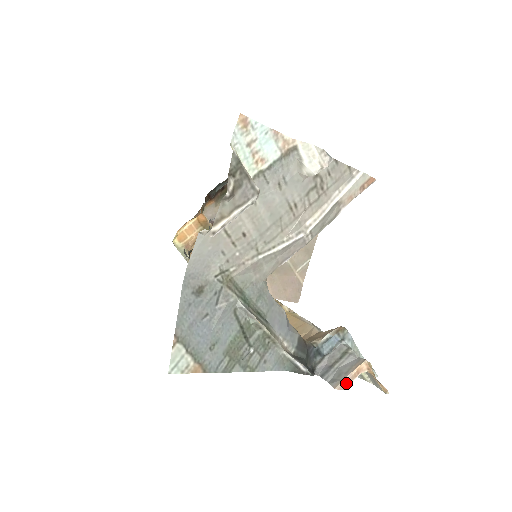
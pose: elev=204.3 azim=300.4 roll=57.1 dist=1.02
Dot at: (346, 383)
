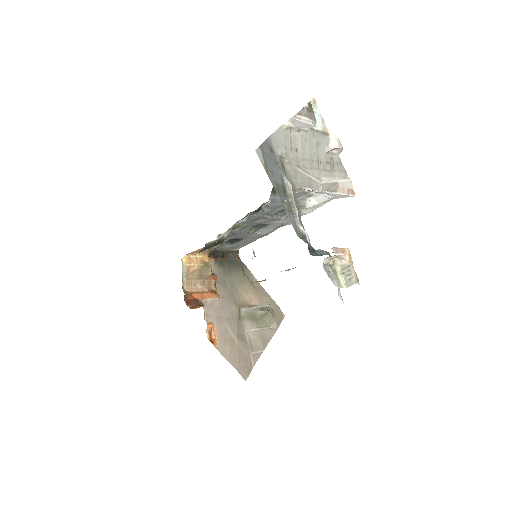
Dot at: (337, 251)
